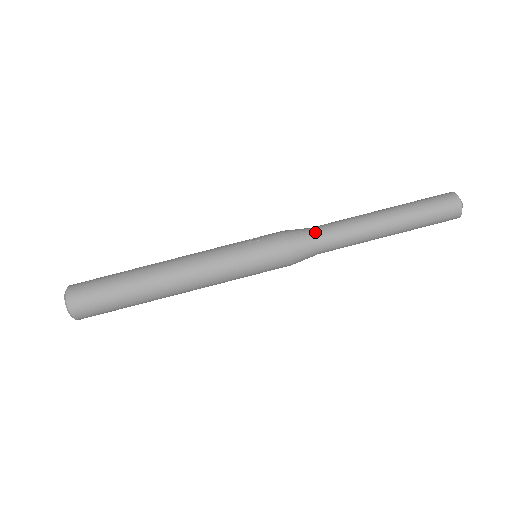
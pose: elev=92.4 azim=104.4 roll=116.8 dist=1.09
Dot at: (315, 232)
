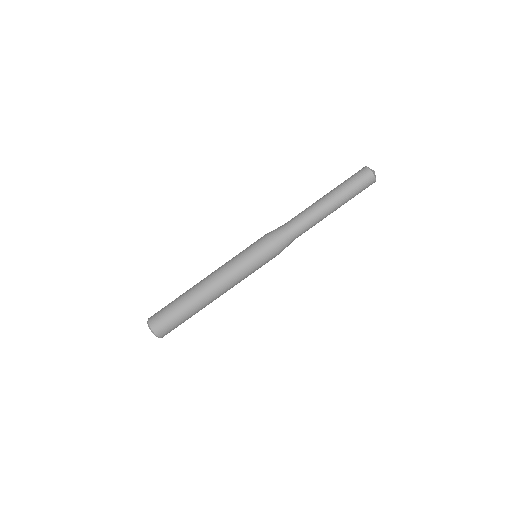
Dot at: (292, 235)
